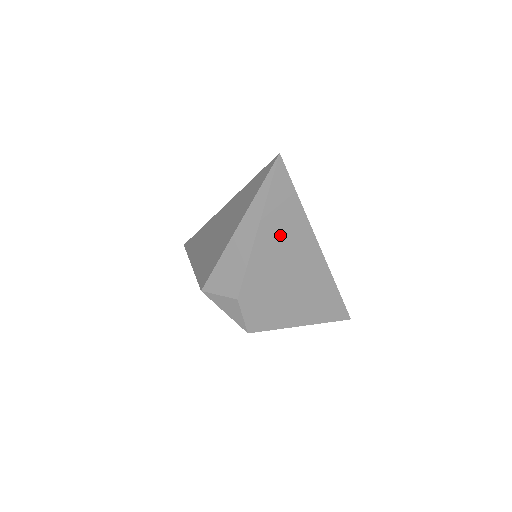
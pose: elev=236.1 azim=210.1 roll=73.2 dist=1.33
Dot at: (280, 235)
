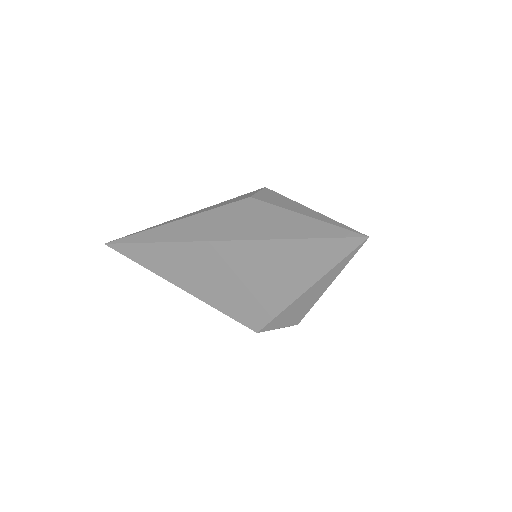
Dot at: occluded
